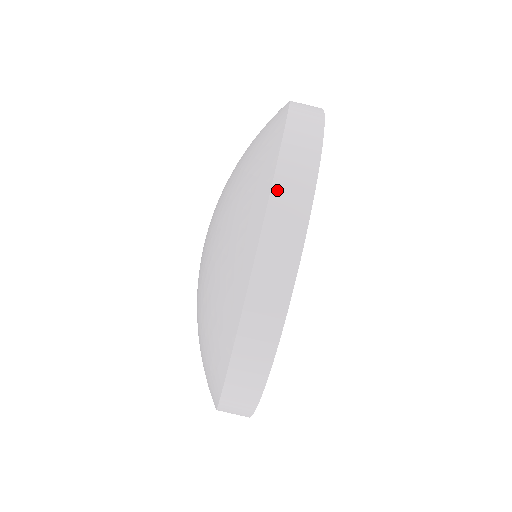
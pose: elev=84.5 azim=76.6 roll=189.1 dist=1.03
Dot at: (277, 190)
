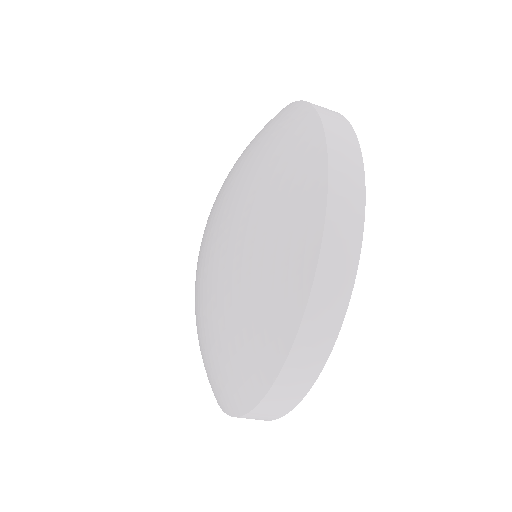
Dot at: (262, 406)
